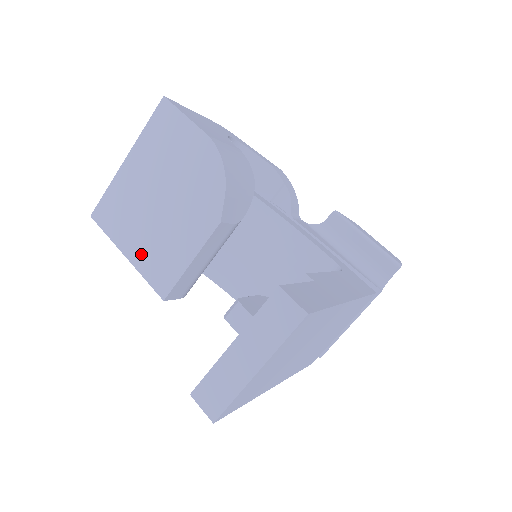
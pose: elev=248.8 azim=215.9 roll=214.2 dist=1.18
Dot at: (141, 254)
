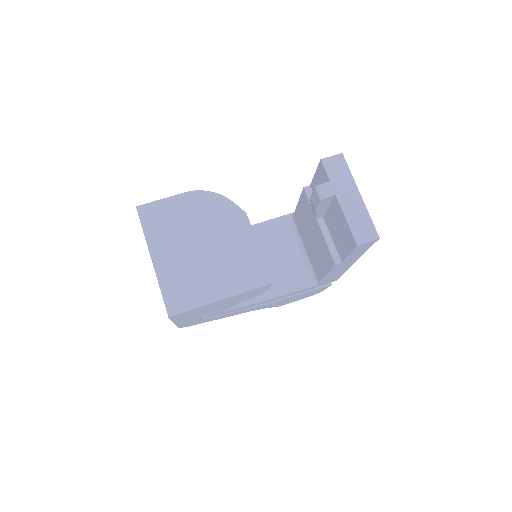
Dot at: (228, 284)
